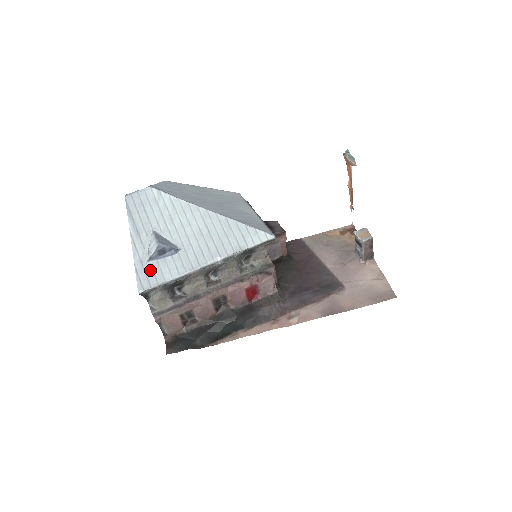
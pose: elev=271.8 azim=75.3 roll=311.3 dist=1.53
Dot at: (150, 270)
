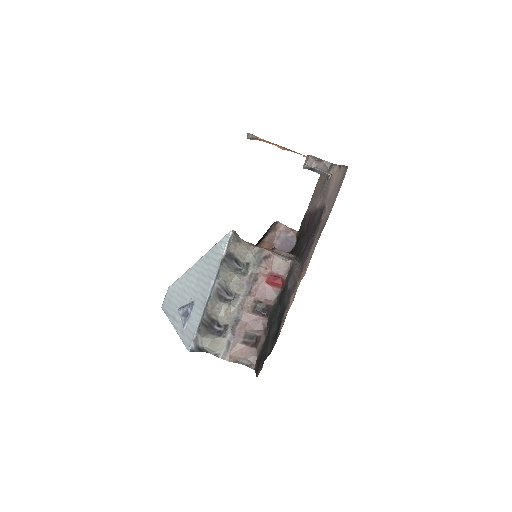
Dot at: (187, 331)
